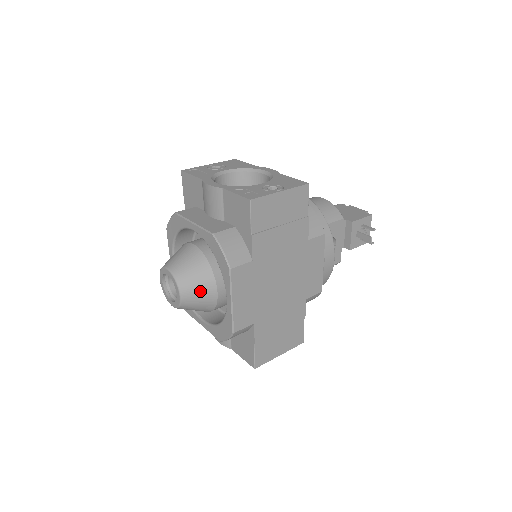
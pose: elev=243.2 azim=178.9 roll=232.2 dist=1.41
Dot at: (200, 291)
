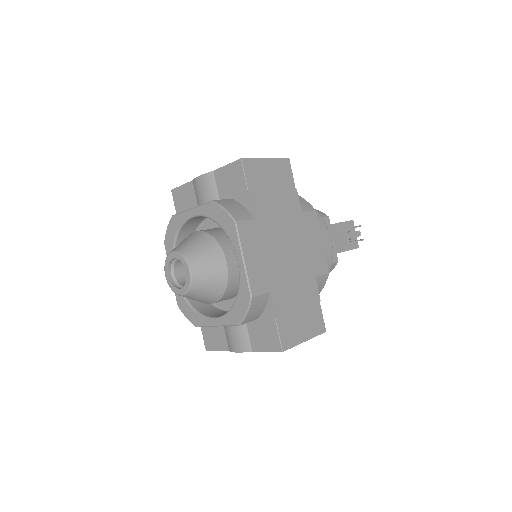
Dot at: (209, 263)
